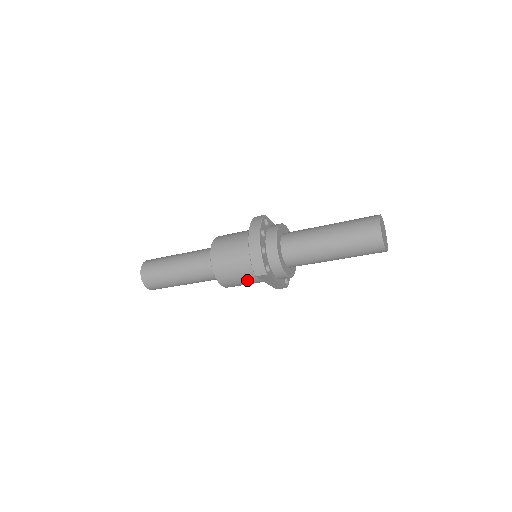
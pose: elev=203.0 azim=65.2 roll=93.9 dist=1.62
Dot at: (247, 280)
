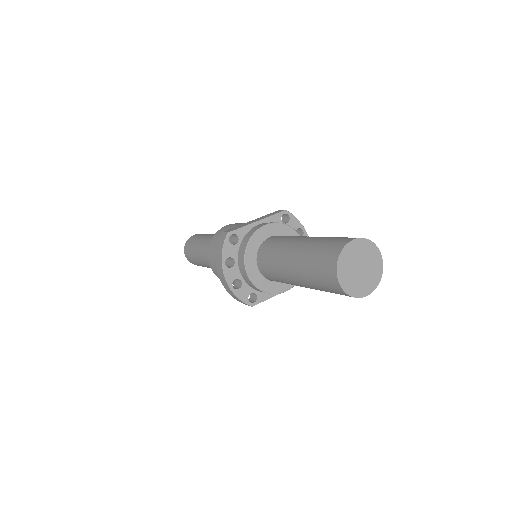
Dot at: occluded
